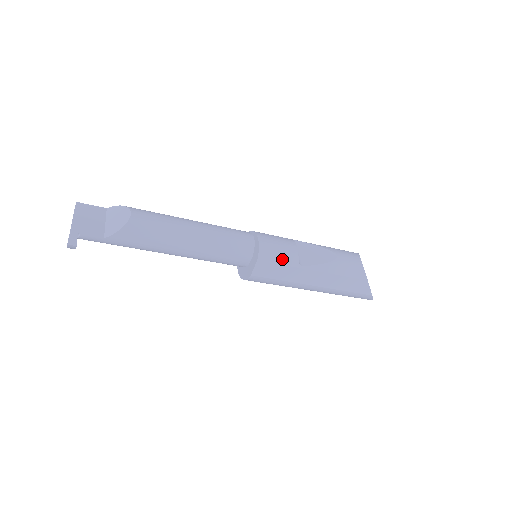
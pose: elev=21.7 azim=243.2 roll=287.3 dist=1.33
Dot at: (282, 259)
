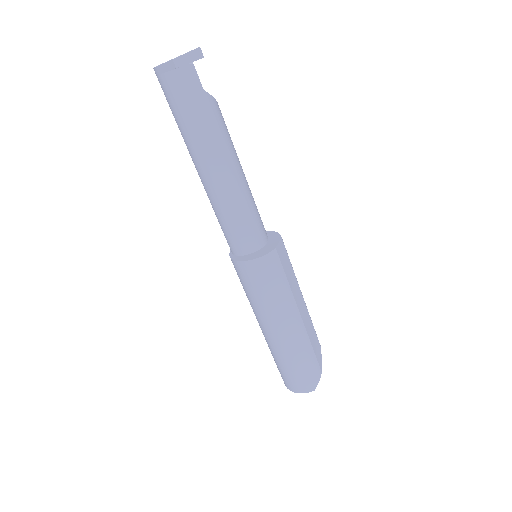
Dot at: (289, 259)
